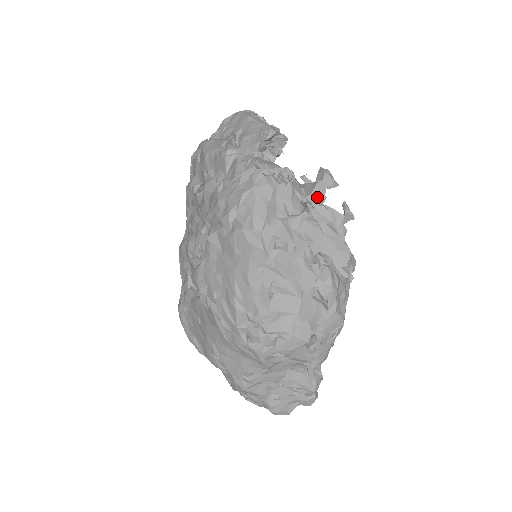
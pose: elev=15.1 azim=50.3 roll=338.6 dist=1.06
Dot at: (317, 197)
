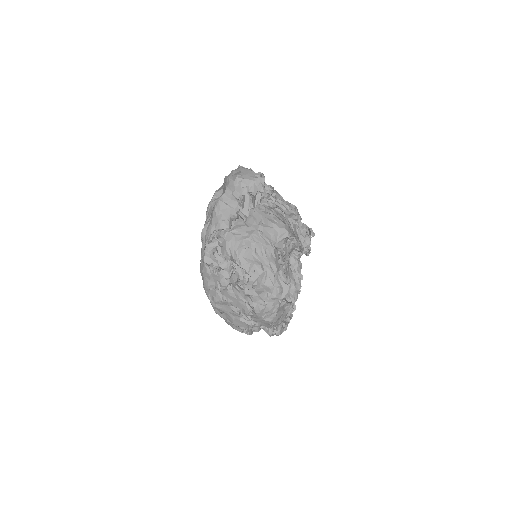
Dot at: (232, 282)
